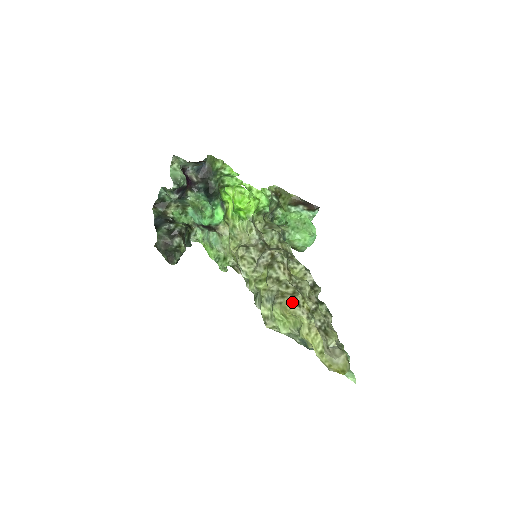
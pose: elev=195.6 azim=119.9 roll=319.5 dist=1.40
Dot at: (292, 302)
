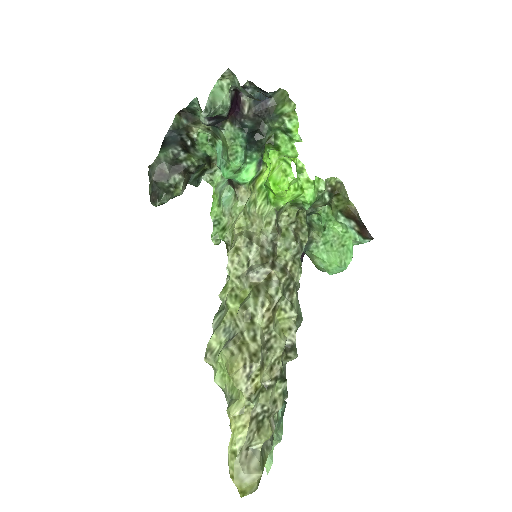
Dot at: (244, 366)
